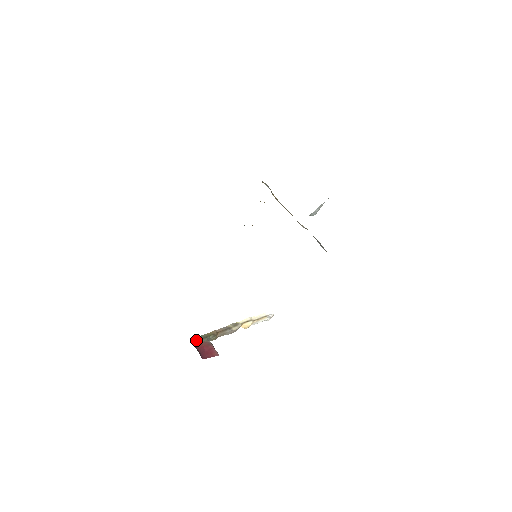
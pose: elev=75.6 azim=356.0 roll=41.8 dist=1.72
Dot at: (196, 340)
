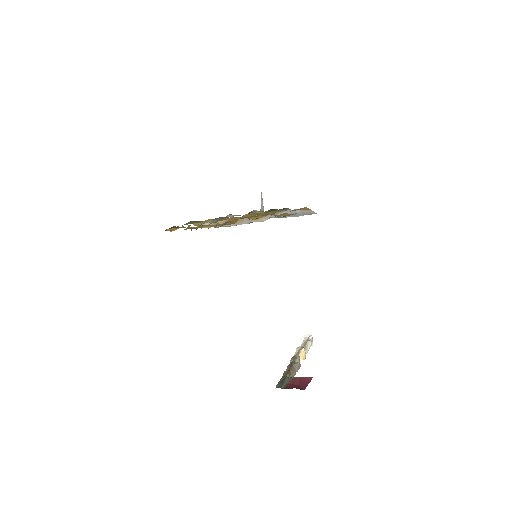
Dot at: (280, 385)
